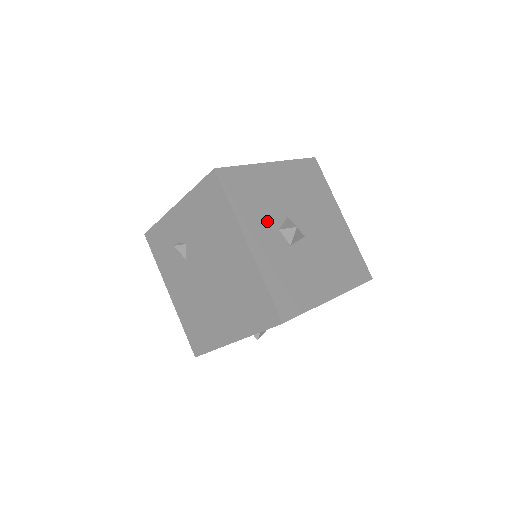
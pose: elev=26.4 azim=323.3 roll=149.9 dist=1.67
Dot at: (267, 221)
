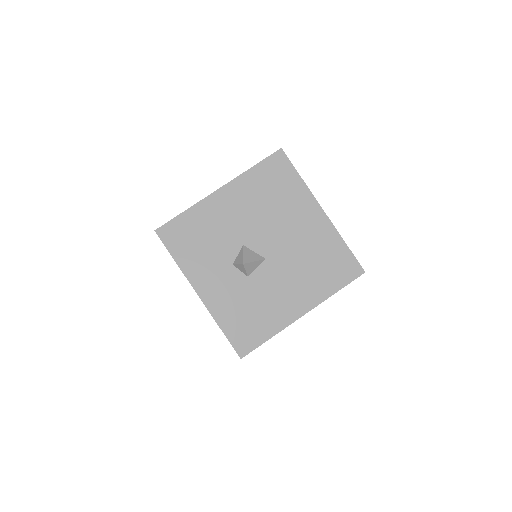
Dot at: (218, 261)
